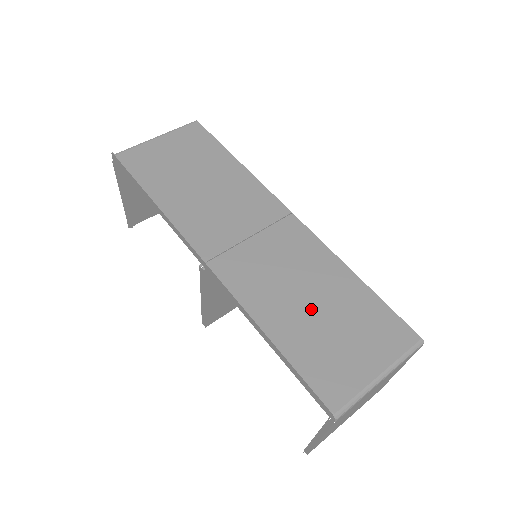
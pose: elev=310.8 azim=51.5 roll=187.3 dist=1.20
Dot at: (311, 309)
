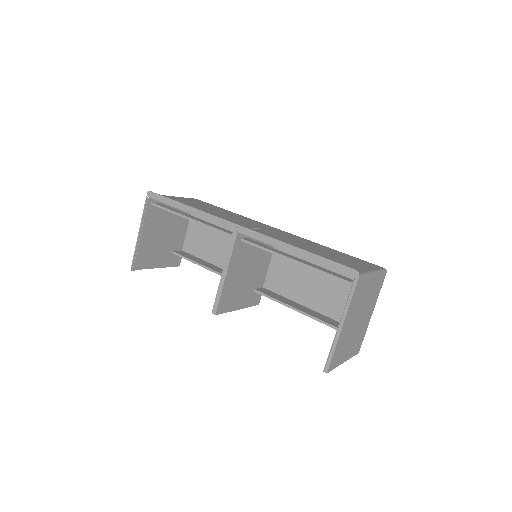
Dot at: (315, 250)
